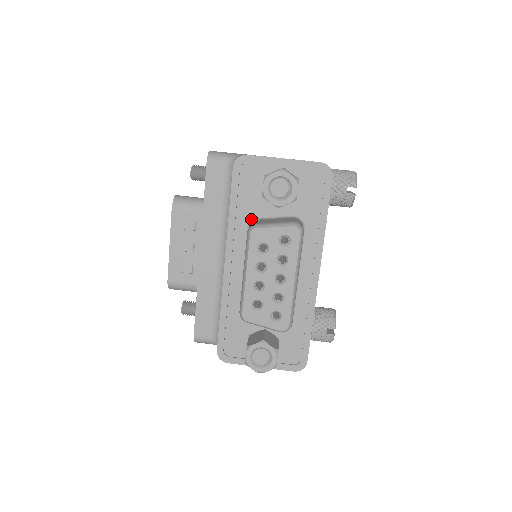
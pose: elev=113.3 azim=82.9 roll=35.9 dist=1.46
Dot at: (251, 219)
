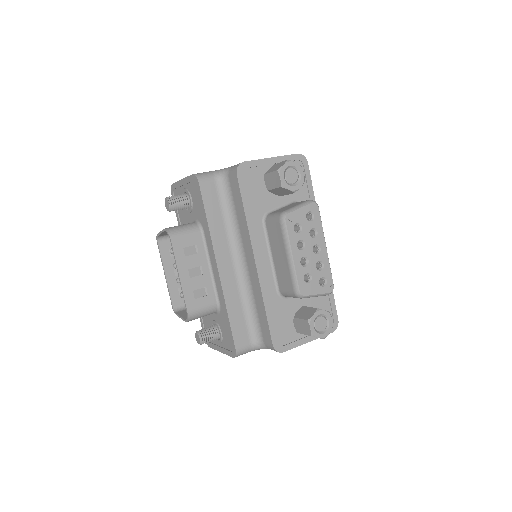
Dot at: (263, 216)
